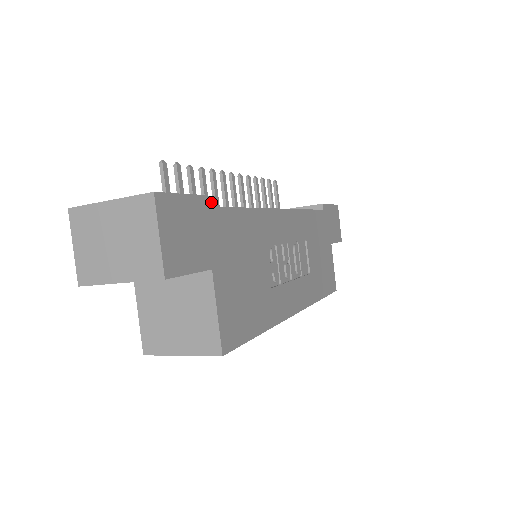
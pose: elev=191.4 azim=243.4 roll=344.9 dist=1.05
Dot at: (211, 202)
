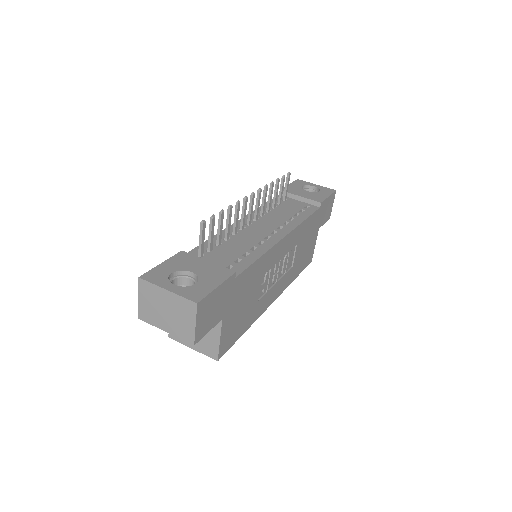
Dot at: (231, 279)
